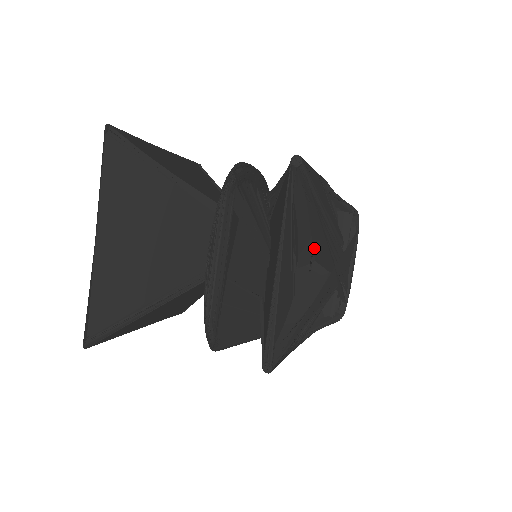
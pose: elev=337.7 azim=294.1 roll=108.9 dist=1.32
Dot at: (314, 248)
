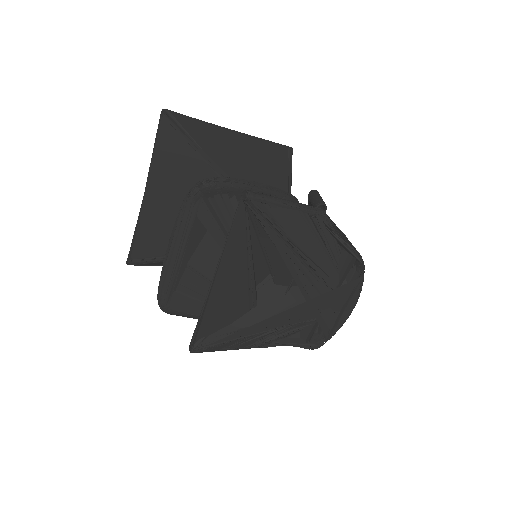
Dot at: occluded
